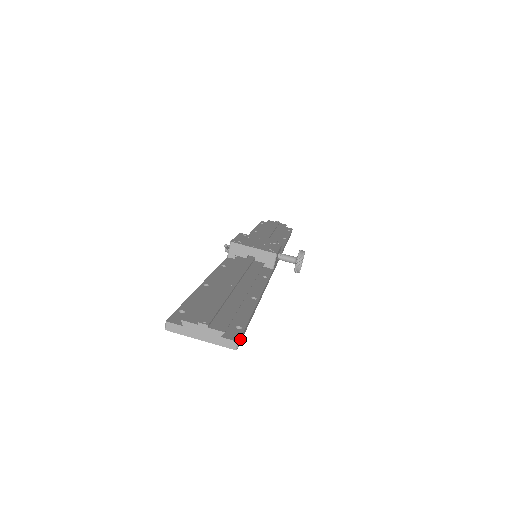
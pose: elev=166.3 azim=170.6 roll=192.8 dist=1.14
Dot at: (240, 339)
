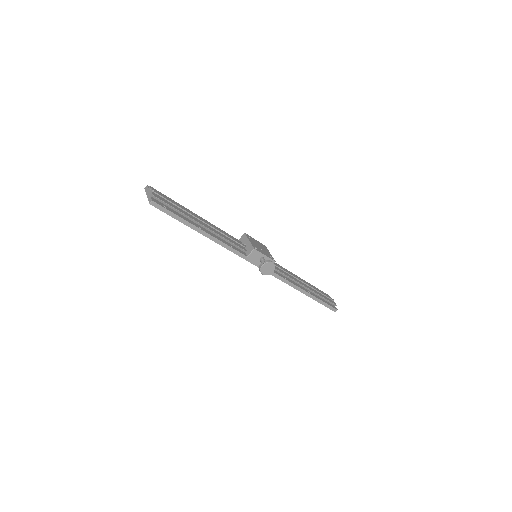
Dot at: (156, 204)
